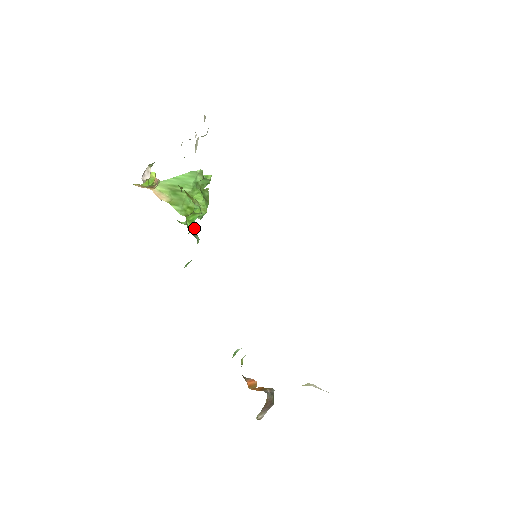
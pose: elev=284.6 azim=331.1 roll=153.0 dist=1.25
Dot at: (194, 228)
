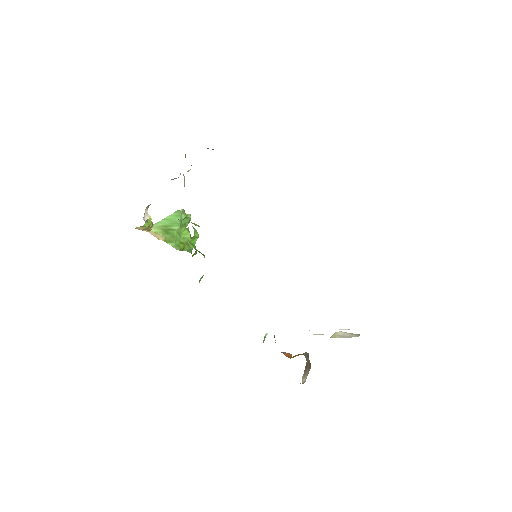
Dot at: (196, 250)
